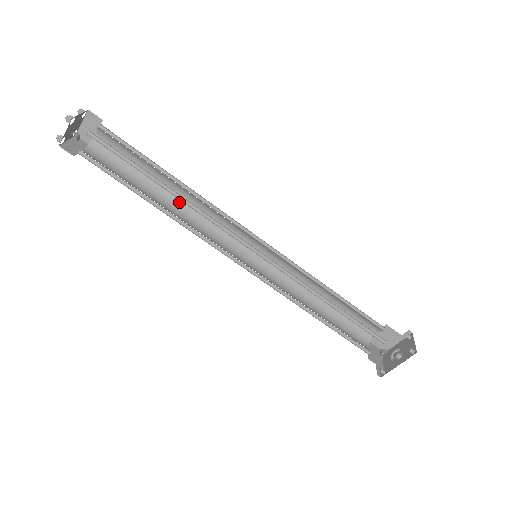
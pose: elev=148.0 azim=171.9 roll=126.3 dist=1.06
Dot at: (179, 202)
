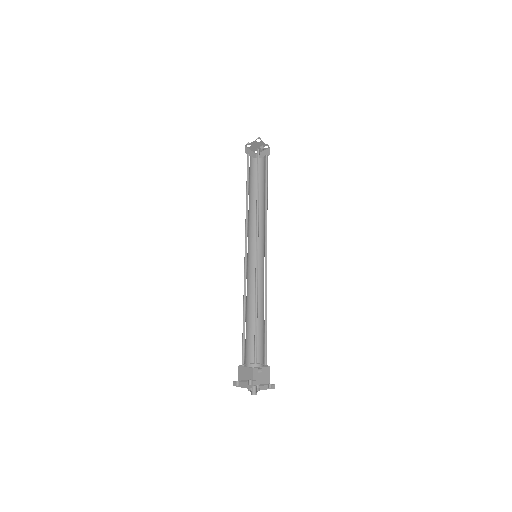
Dot at: (249, 204)
